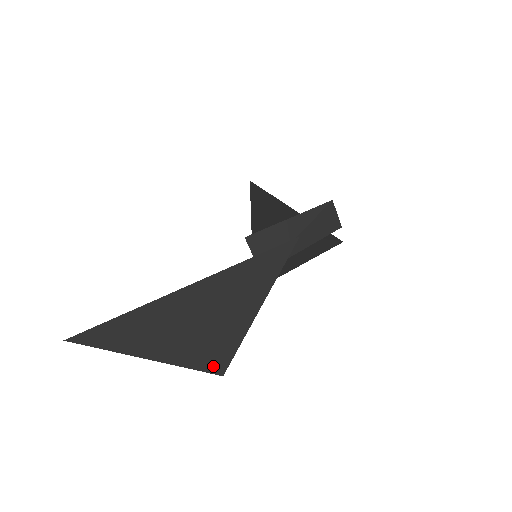
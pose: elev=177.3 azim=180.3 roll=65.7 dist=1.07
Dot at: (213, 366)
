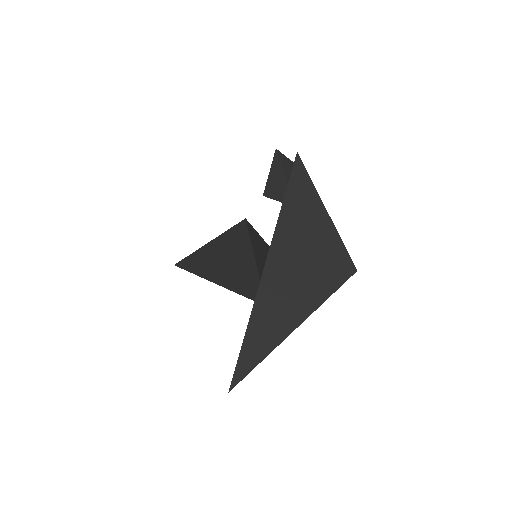
Dot at: (345, 272)
